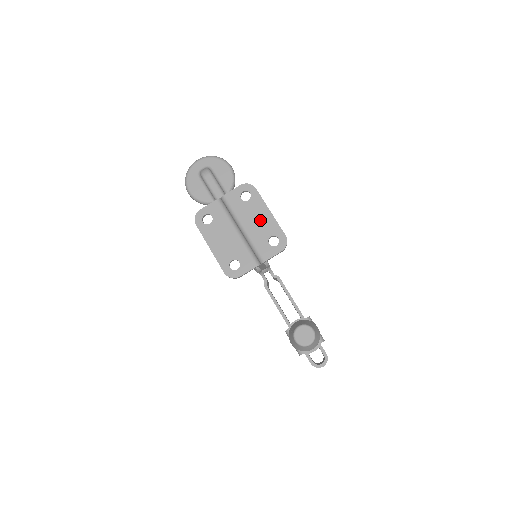
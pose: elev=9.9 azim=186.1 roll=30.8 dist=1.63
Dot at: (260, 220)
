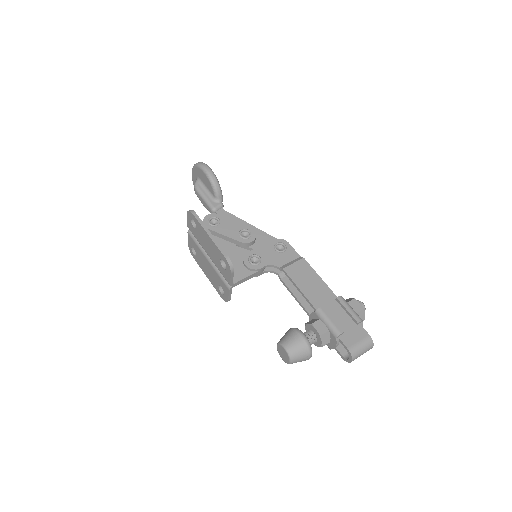
Dot at: (209, 245)
